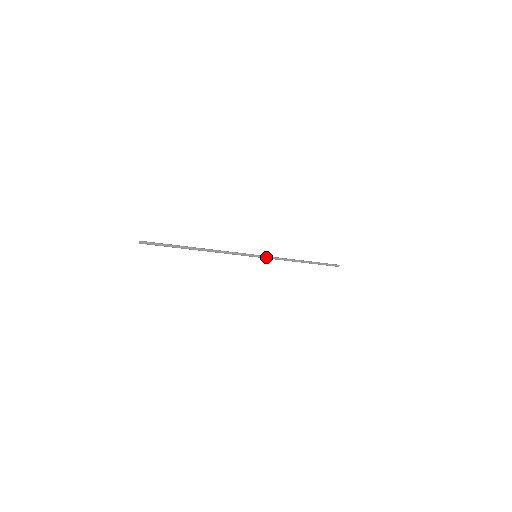
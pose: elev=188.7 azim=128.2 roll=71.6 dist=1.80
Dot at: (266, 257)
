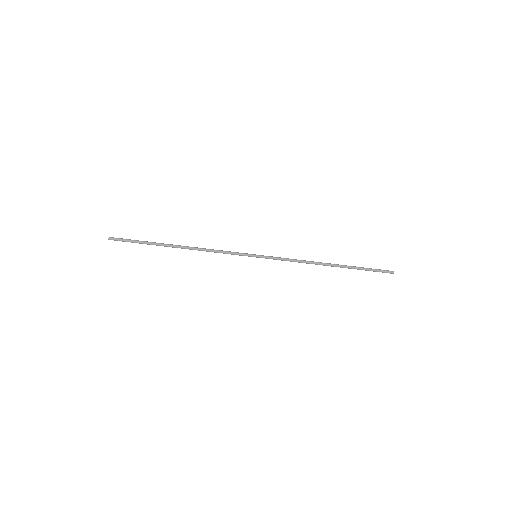
Dot at: (270, 257)
